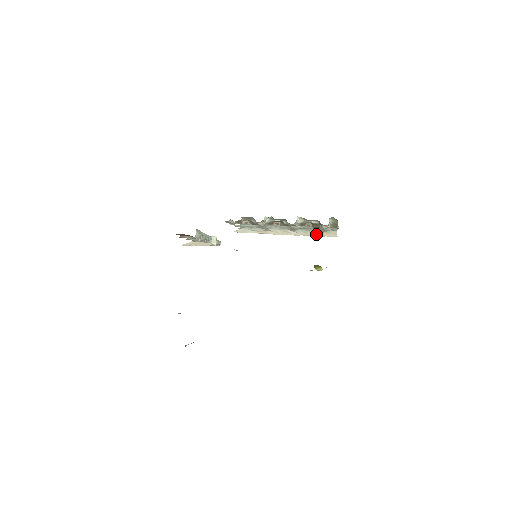
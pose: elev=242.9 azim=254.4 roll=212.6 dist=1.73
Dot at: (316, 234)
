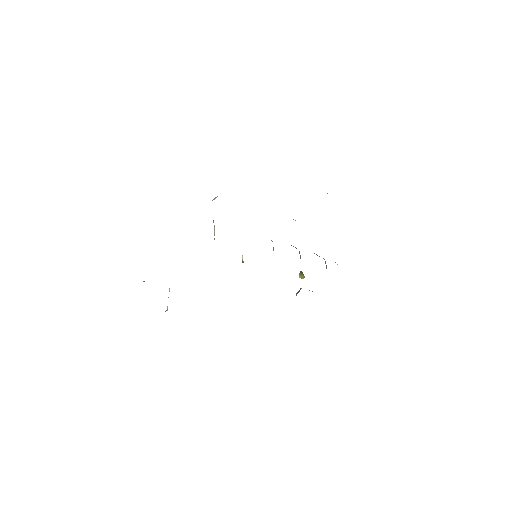
Dot at: occluded
